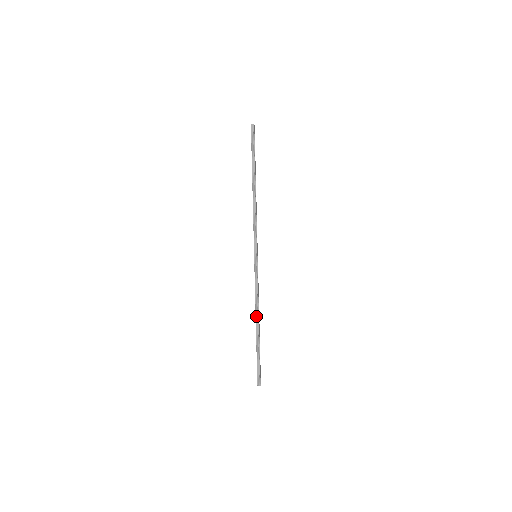
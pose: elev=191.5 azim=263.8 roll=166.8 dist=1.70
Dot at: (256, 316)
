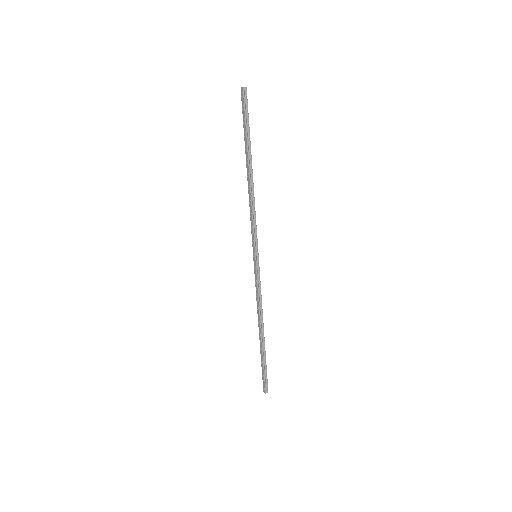
Dot at: (261, 323)
